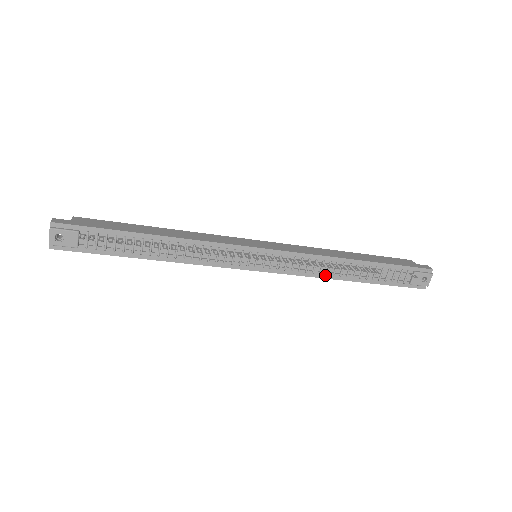
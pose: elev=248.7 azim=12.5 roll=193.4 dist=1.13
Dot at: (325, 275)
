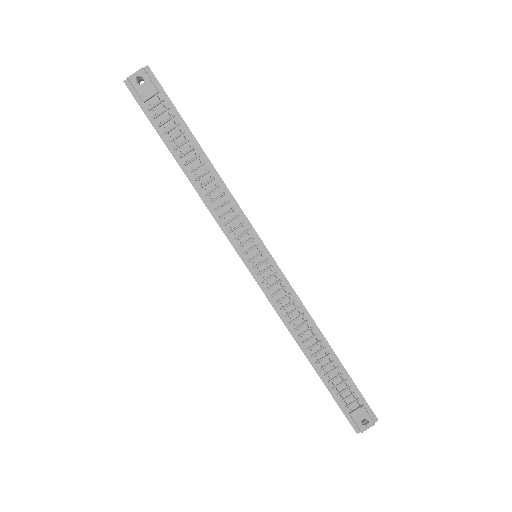
Dot at: (292, 329)
